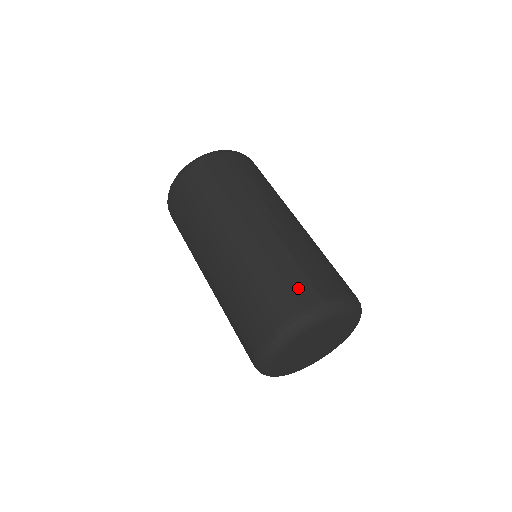
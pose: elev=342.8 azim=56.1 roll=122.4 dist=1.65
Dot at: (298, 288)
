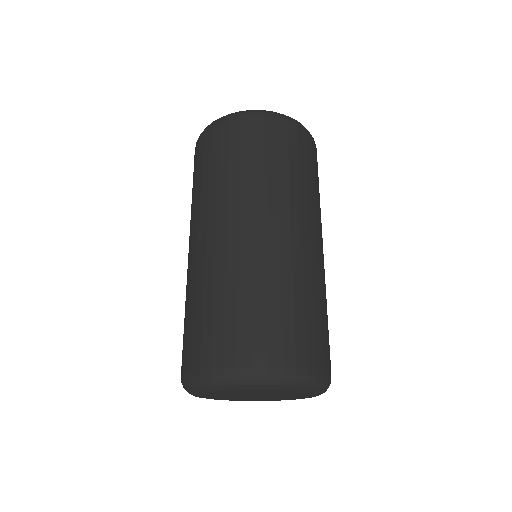
Dot at: (219, 338)
